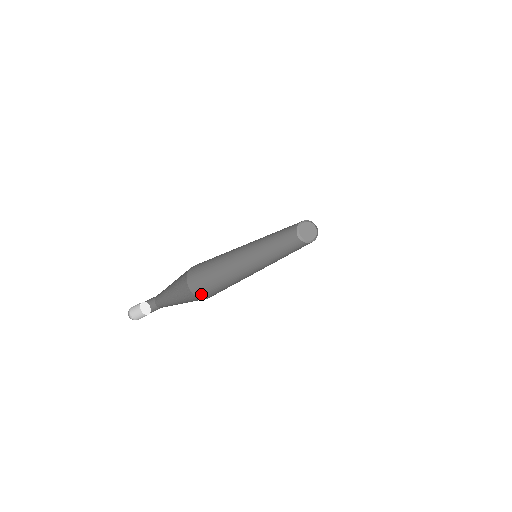
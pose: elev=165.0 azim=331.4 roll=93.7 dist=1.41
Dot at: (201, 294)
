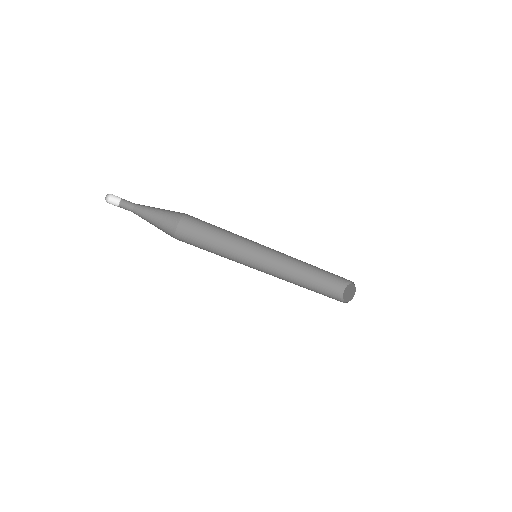
Dot at: (180, 238)
